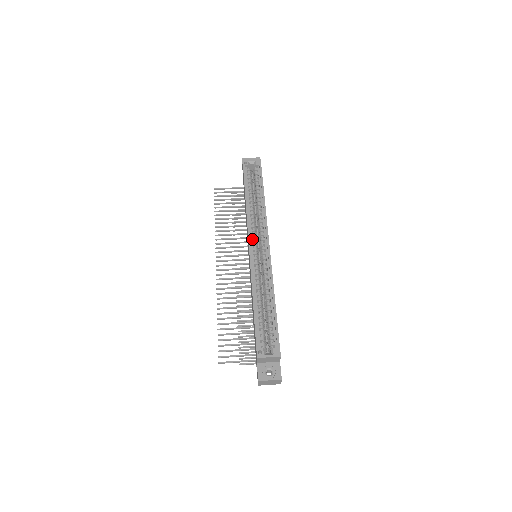
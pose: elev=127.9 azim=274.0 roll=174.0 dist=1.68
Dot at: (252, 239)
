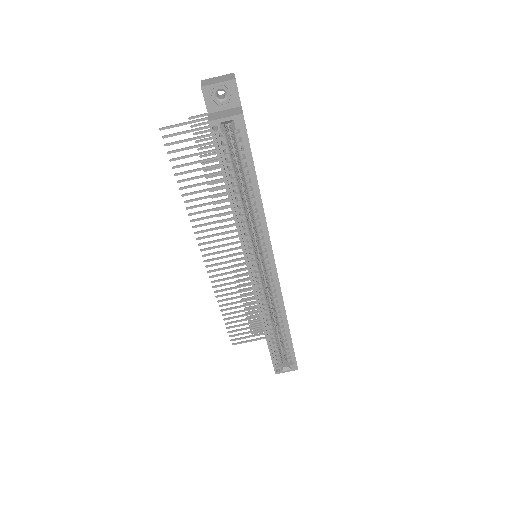
Dot at: (251, 263)
